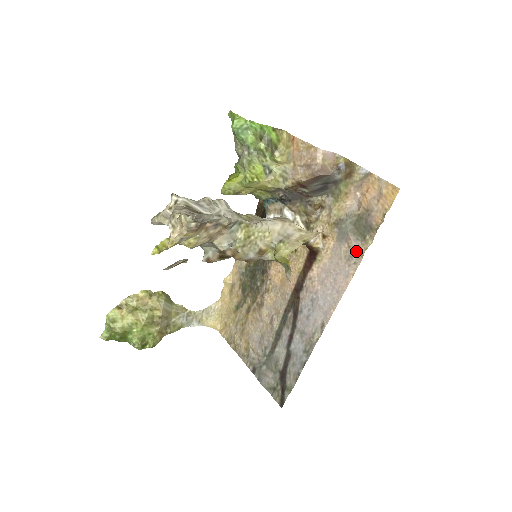
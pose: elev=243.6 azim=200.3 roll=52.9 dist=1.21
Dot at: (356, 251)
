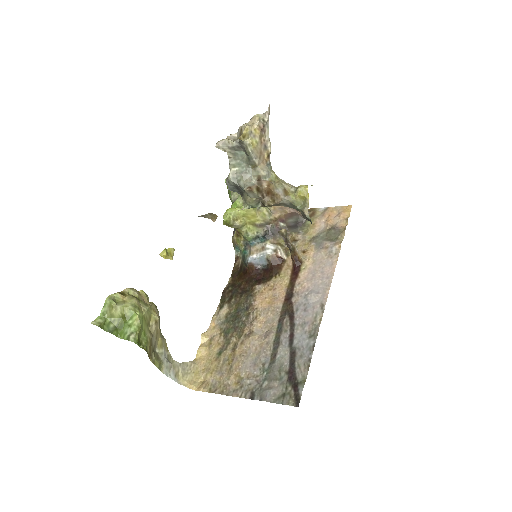
Dot at: (334, 246)
